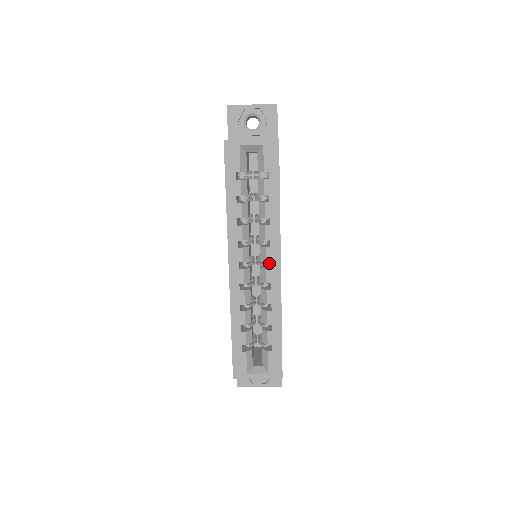
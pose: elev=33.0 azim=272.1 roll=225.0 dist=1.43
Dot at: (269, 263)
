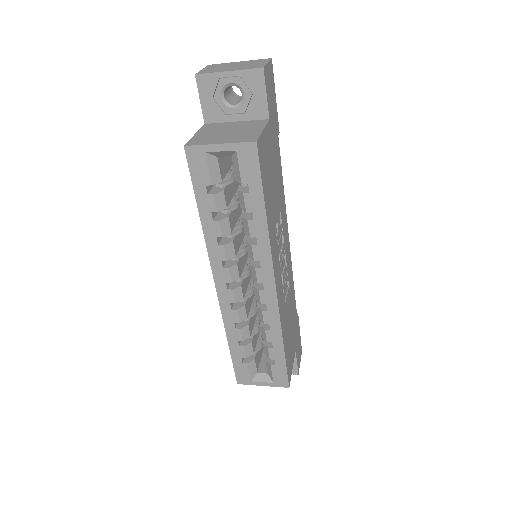
Dot at: occluded
